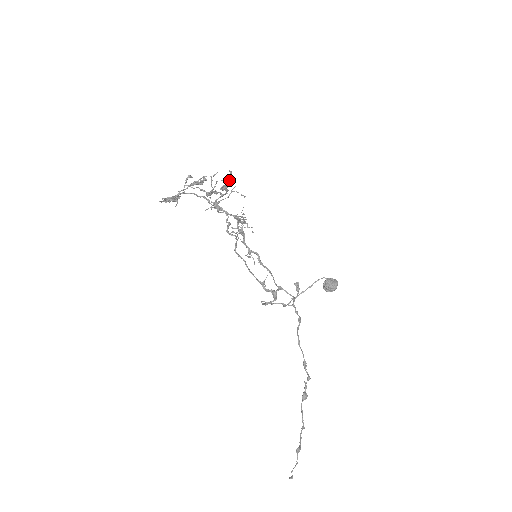
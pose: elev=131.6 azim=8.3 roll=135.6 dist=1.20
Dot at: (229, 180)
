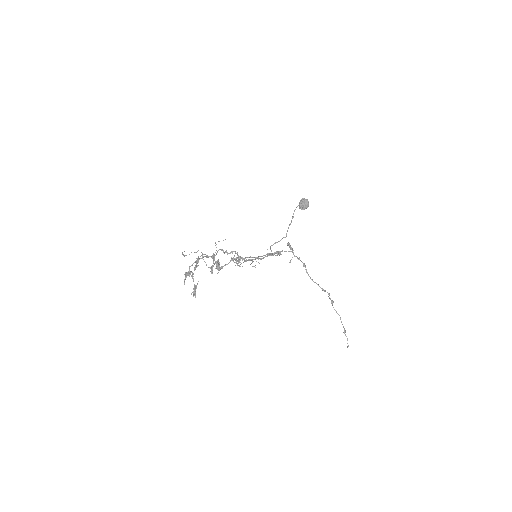
Dot at: (219, 266)
